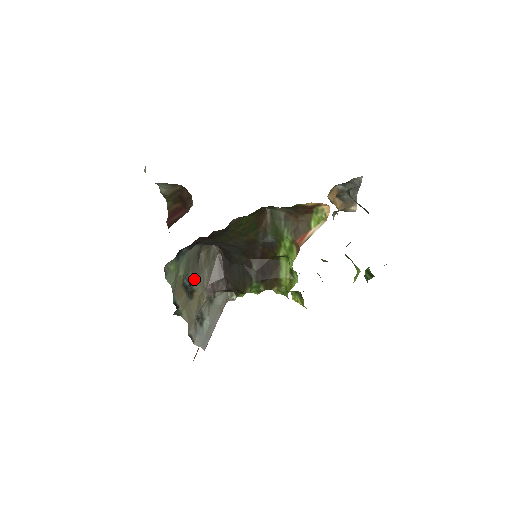
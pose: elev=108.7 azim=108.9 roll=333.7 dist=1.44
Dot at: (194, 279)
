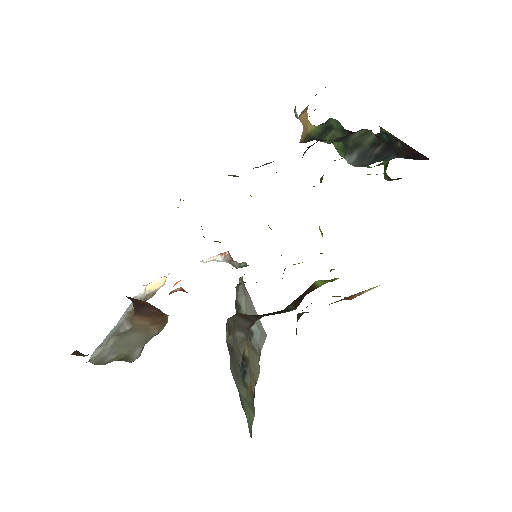
Dot at: (240, 357)
